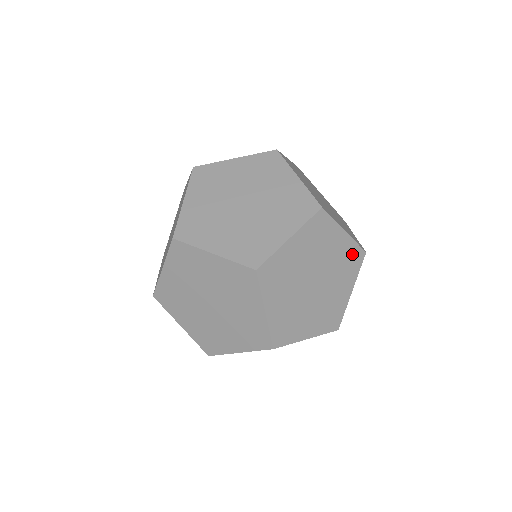
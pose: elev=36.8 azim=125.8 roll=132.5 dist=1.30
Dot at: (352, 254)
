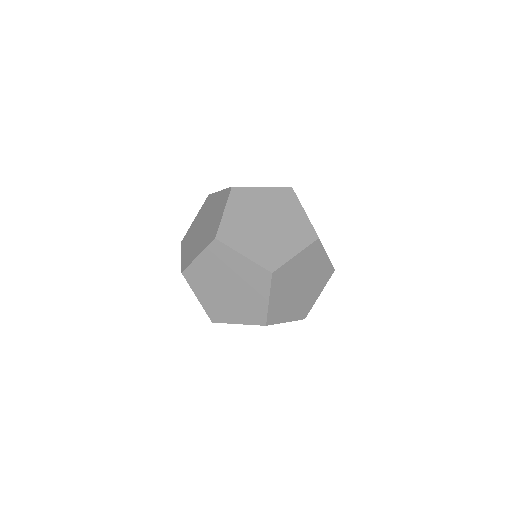
Dot at: (281, 194)
